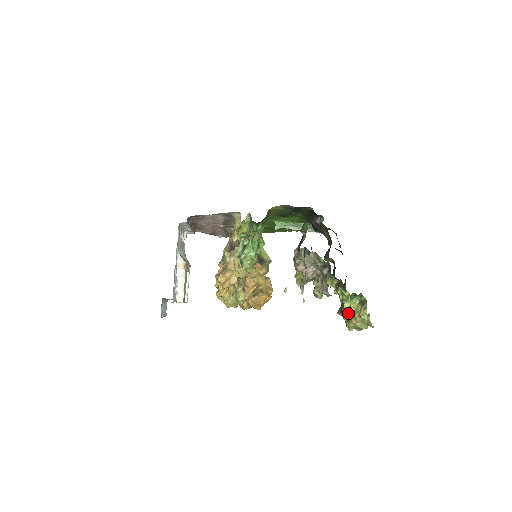
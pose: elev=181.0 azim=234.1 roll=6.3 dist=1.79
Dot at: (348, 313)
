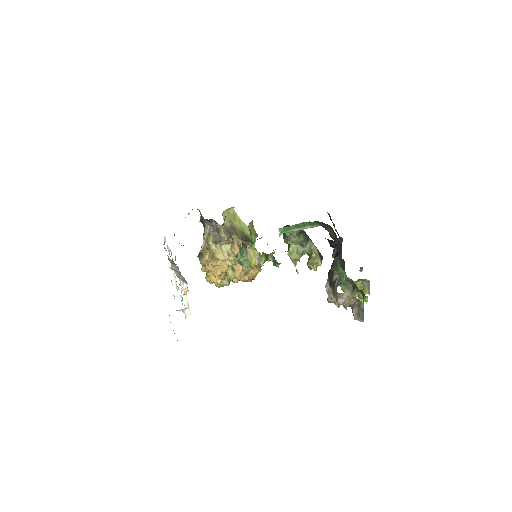
Dot at: occluded
